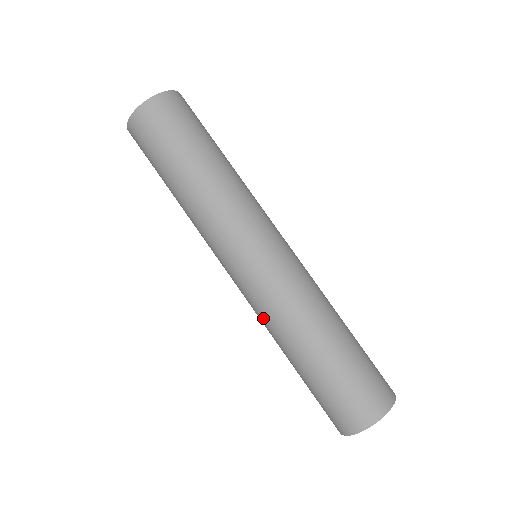
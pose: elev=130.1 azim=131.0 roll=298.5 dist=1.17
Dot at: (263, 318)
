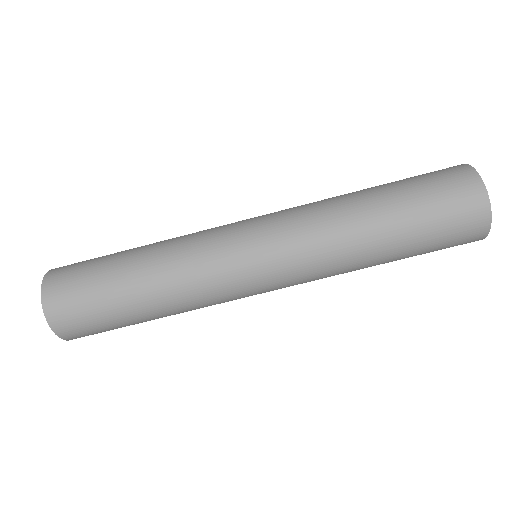
Dot at: (318, 236)
